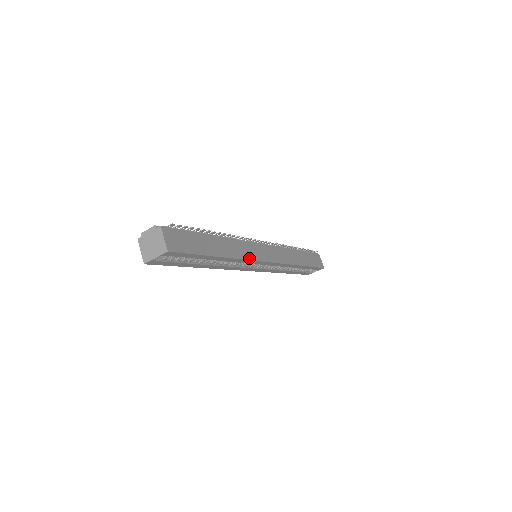
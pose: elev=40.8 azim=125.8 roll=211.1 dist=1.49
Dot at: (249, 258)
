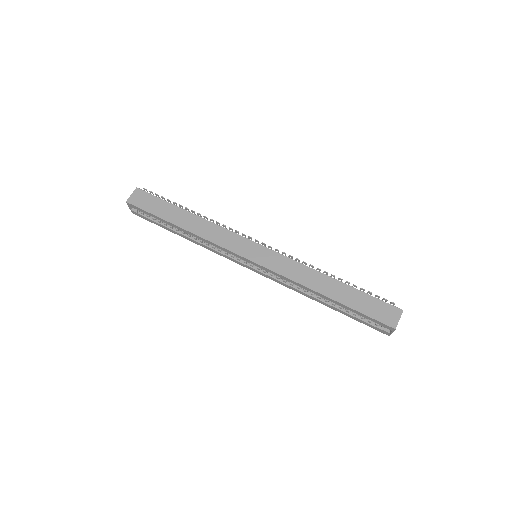
Dot at: (219, 243)
